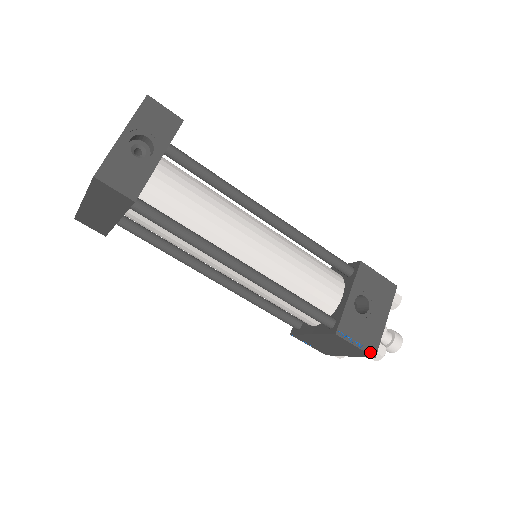
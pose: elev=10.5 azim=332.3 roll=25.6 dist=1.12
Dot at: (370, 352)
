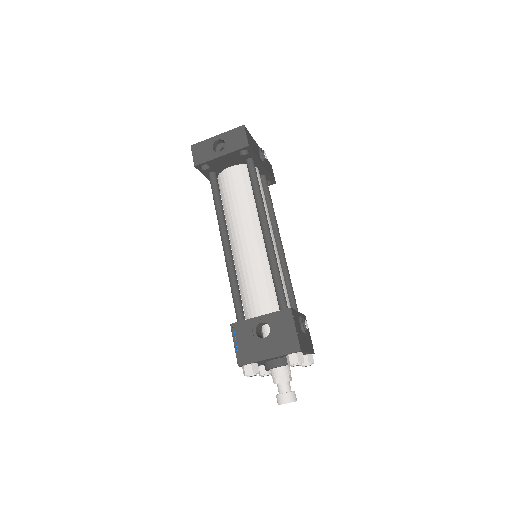
Dot at: (239, 359)
